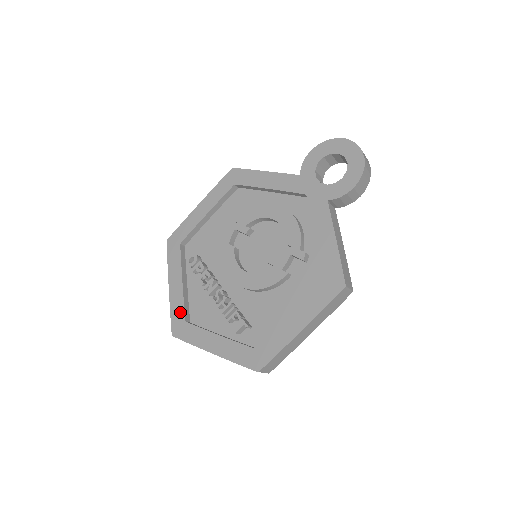
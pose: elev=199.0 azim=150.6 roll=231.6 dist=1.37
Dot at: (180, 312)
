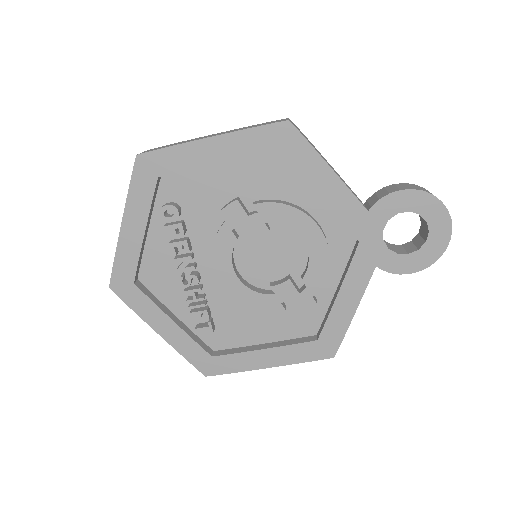
Dot at: (129, 269)
